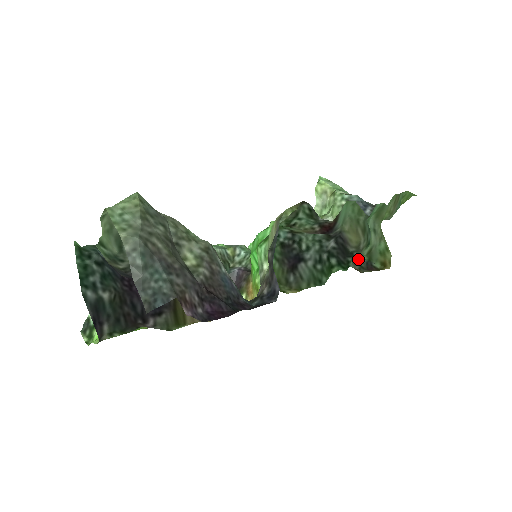
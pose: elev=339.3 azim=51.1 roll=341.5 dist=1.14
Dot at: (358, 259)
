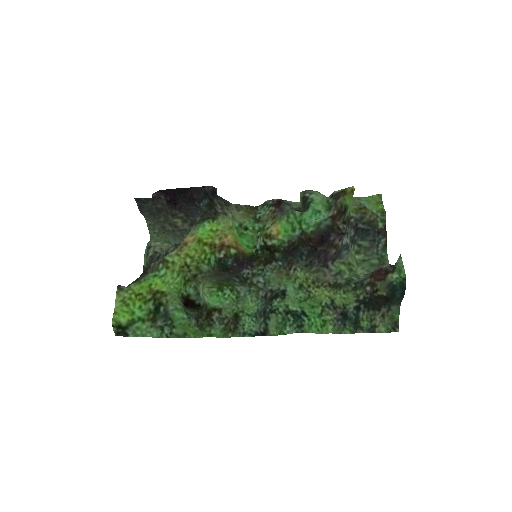
Dot at: (330, 206)
